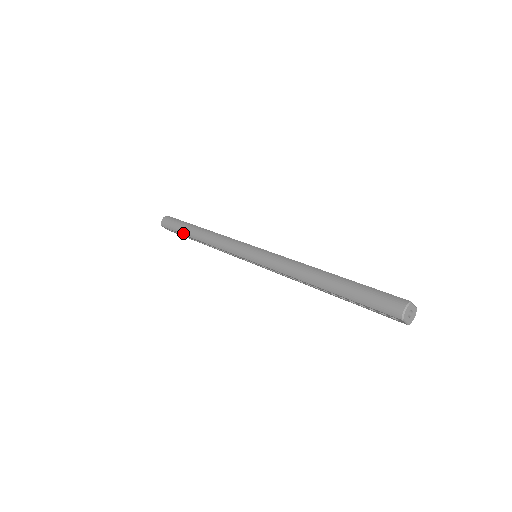
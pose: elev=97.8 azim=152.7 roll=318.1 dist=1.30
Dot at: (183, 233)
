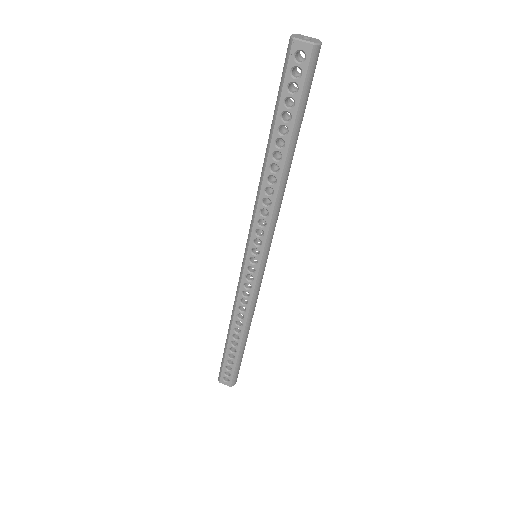
Dot at: (225, 349)
